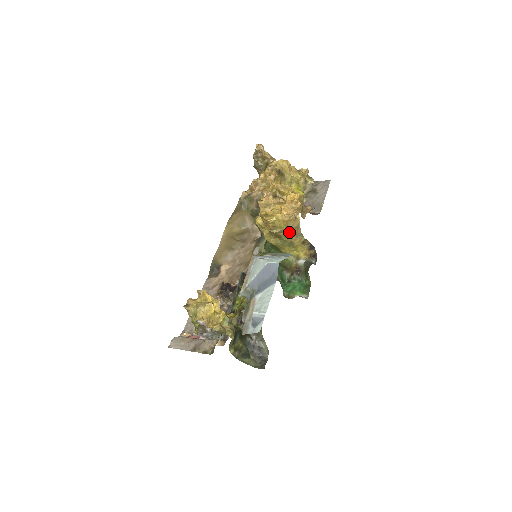
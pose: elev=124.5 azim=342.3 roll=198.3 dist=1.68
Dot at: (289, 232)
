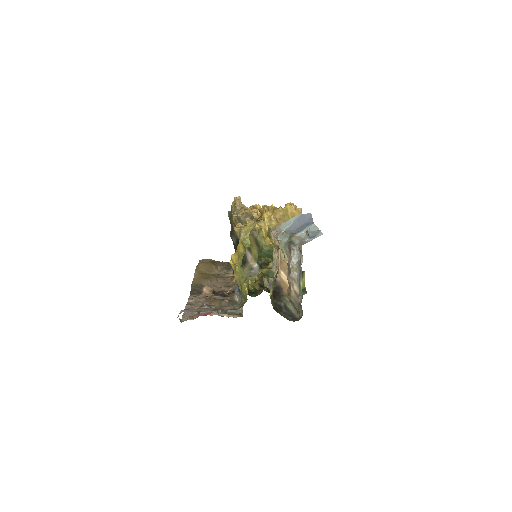
Dot at: occluded
